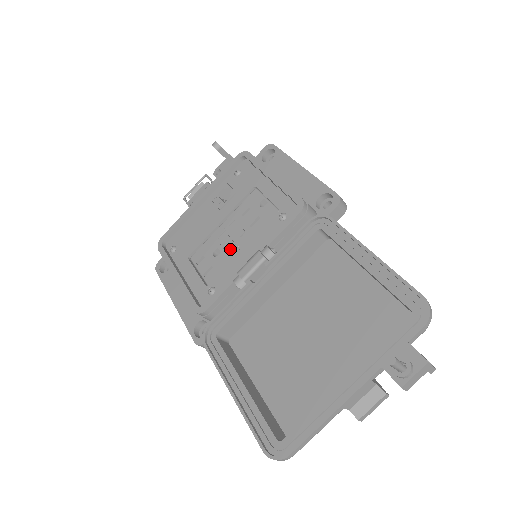
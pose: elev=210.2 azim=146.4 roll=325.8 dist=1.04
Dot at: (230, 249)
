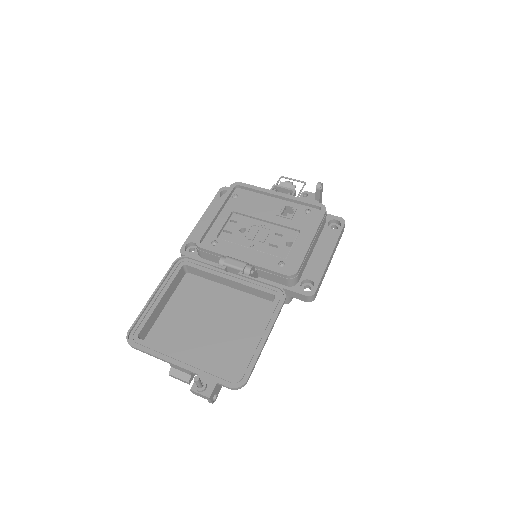
Dot at: (248, 239)
